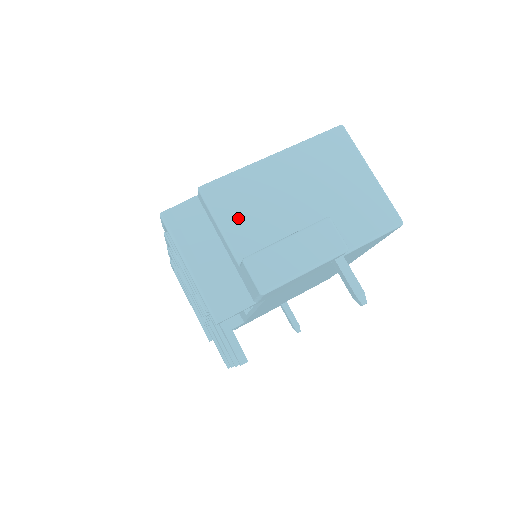
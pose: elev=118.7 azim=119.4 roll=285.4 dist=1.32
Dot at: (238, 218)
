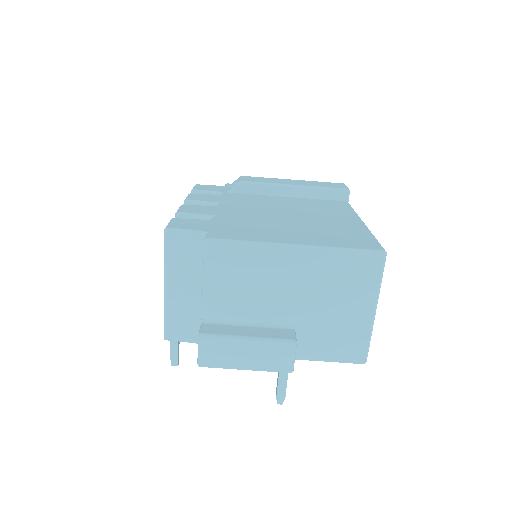
Dot at: (224, 285)
